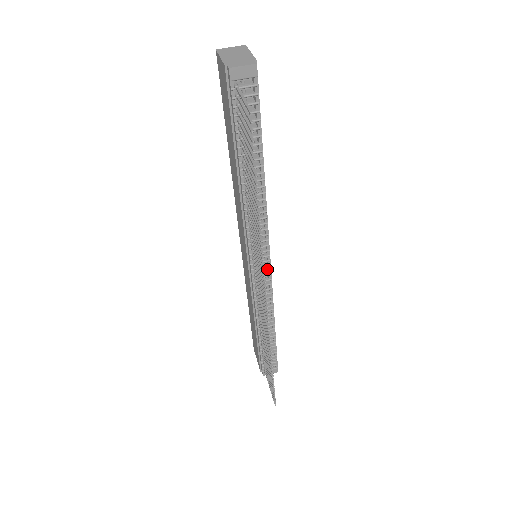
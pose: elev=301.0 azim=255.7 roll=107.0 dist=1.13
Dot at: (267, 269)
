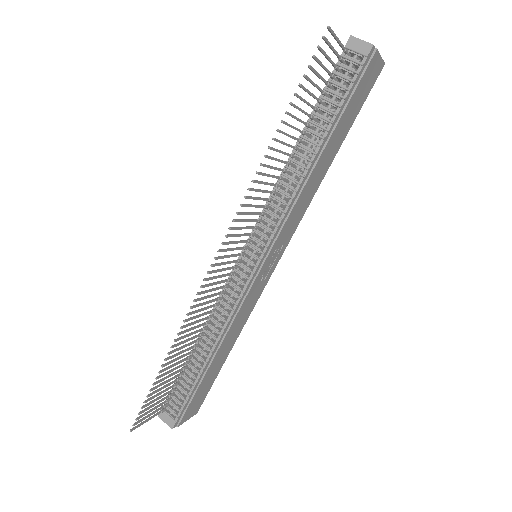
Dot at: (252, 270)
